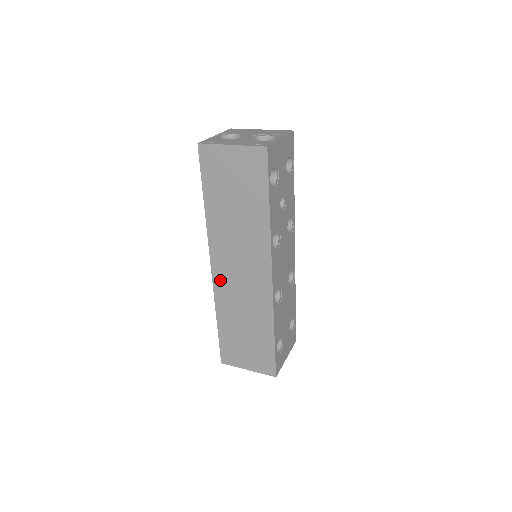
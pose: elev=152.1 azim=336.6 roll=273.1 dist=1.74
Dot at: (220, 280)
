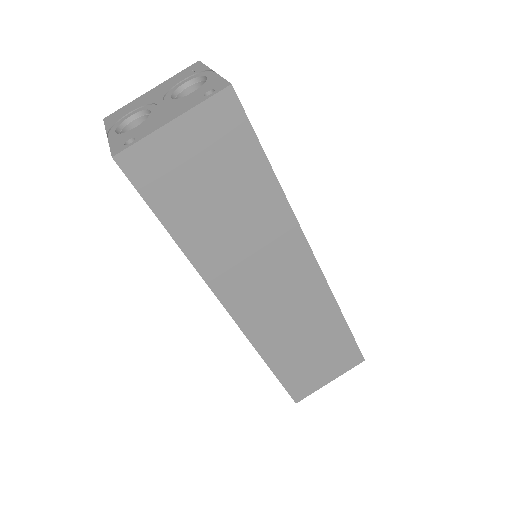
Dot at: (249, 318)
